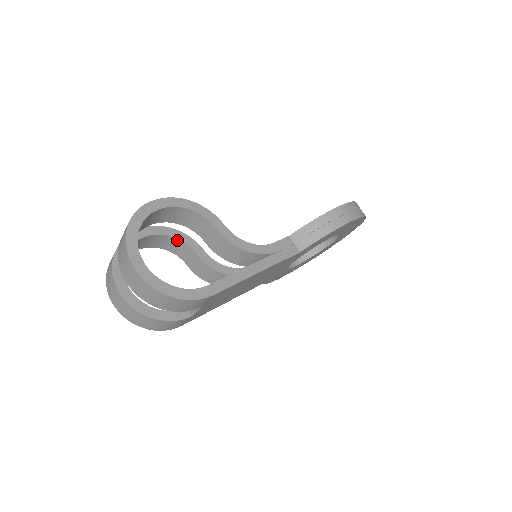
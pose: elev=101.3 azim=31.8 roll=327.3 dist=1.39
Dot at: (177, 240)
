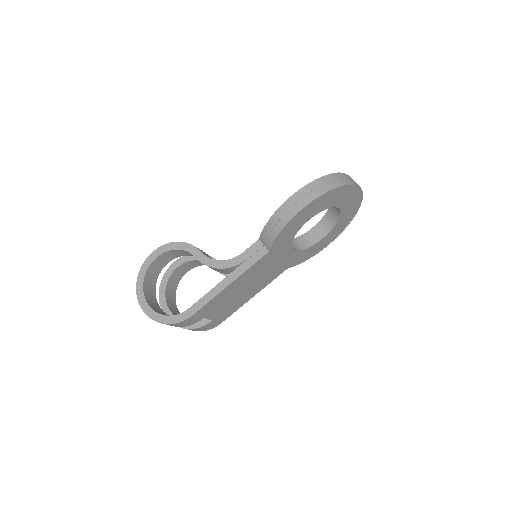
Dot at: occluded
